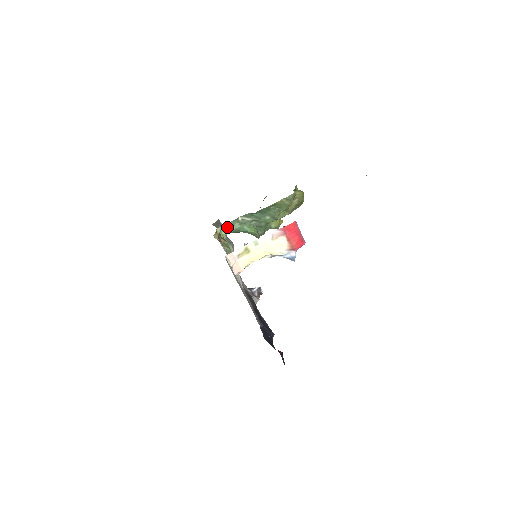
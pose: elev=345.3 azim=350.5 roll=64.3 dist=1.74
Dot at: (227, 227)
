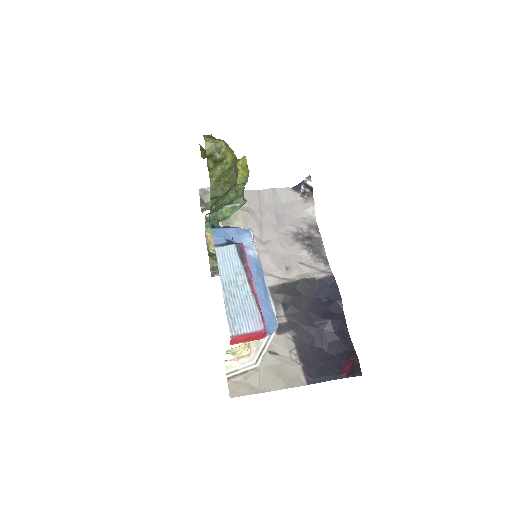
Dot at: (209, 226)
